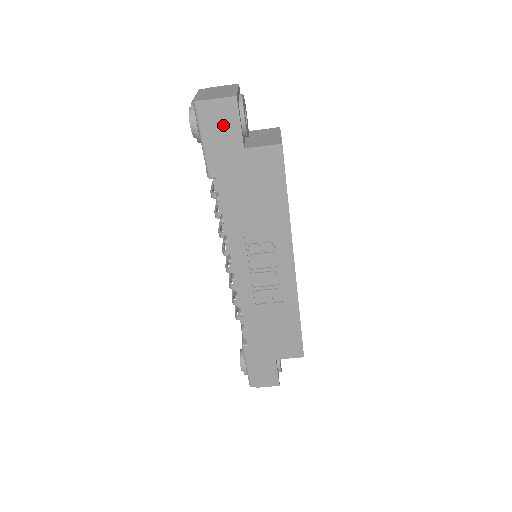
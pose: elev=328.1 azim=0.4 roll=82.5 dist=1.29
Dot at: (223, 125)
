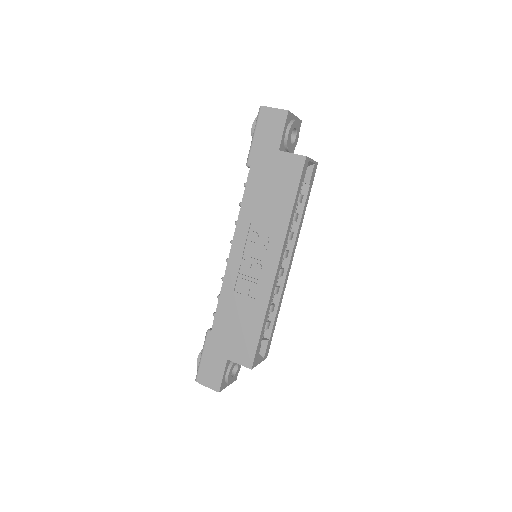
Dot at: (272, 128)
